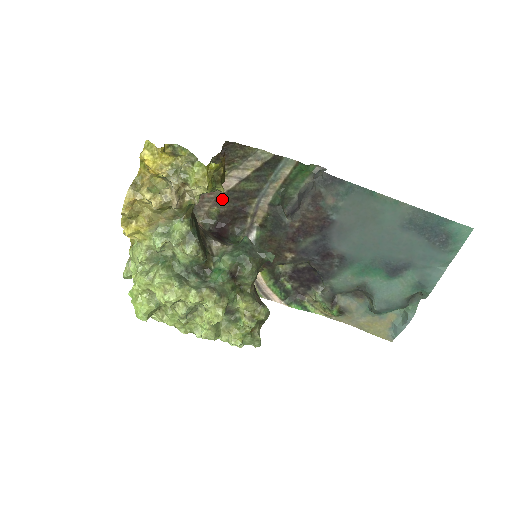
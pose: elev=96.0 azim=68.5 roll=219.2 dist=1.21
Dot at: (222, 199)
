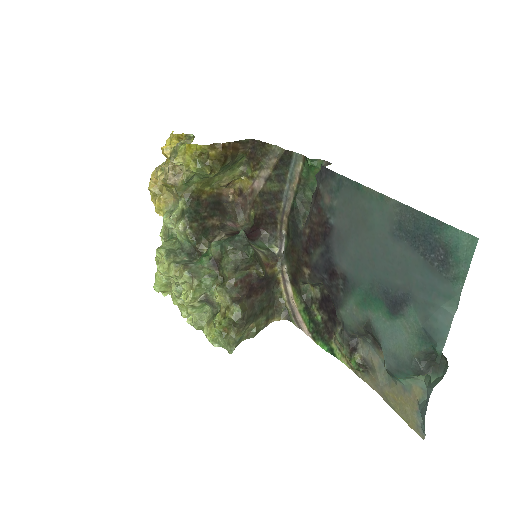
Dot at: (257, 201)
